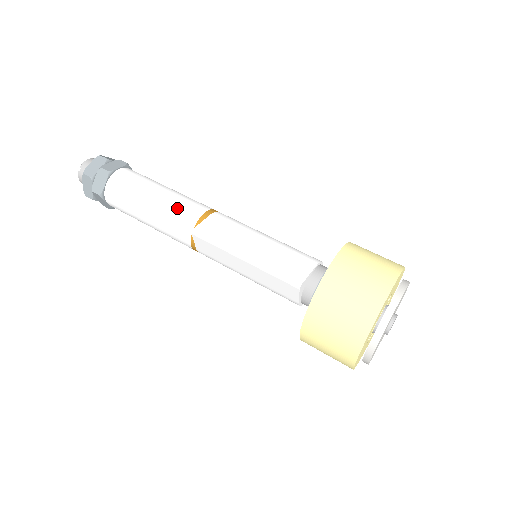
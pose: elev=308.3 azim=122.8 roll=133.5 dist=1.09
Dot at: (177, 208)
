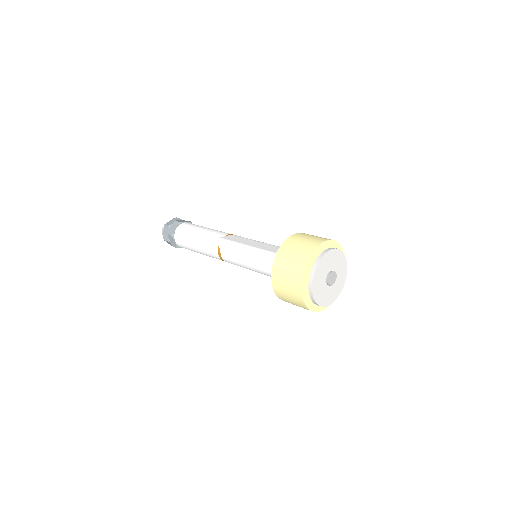
Dot at: (213, 233)
